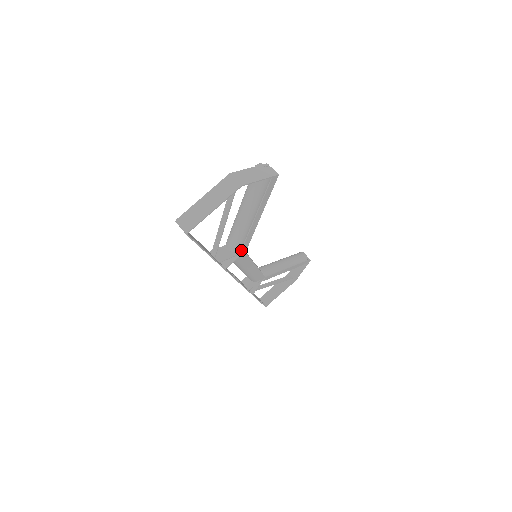
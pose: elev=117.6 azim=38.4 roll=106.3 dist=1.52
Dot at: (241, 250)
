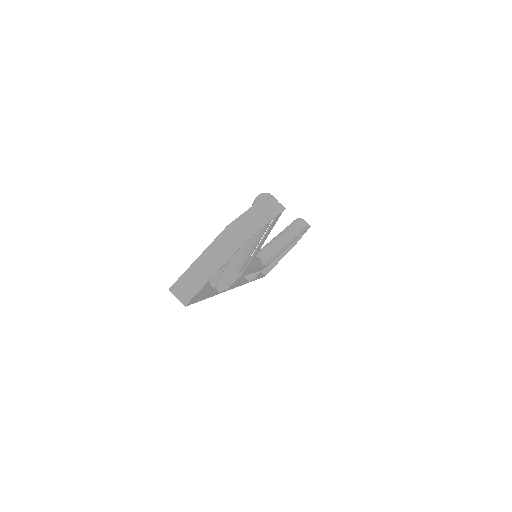
Dot at: (243, 272)
